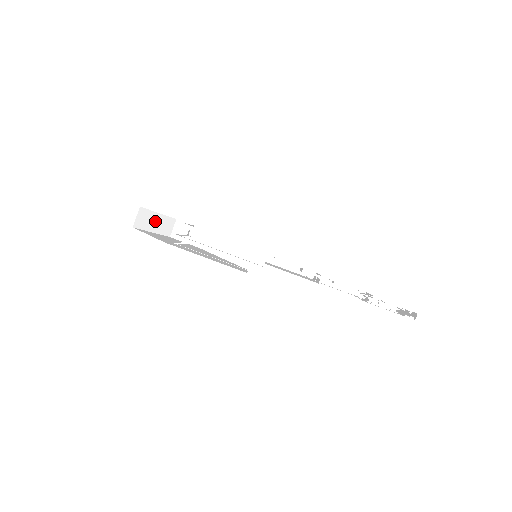
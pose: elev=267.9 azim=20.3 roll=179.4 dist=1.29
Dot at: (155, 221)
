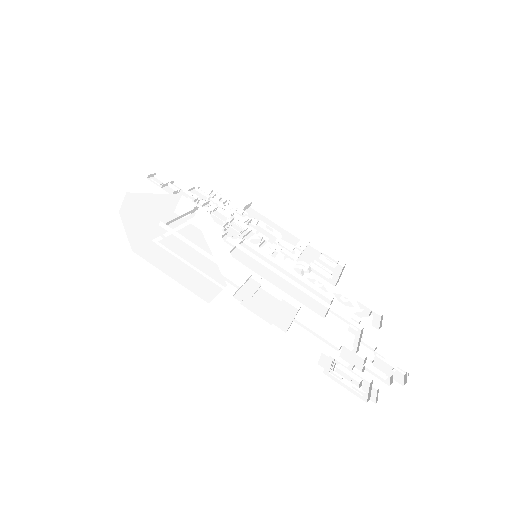
Dot at: (151, 201)
